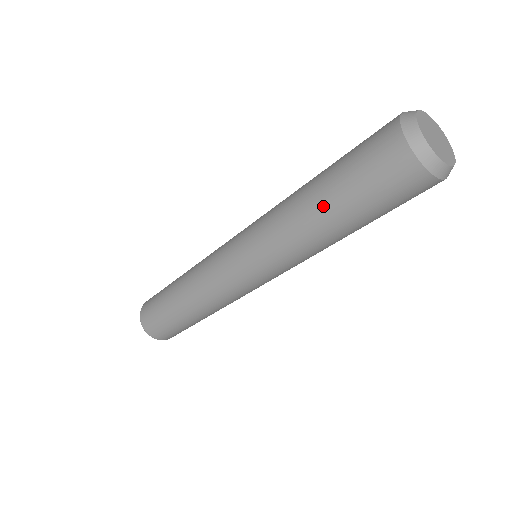
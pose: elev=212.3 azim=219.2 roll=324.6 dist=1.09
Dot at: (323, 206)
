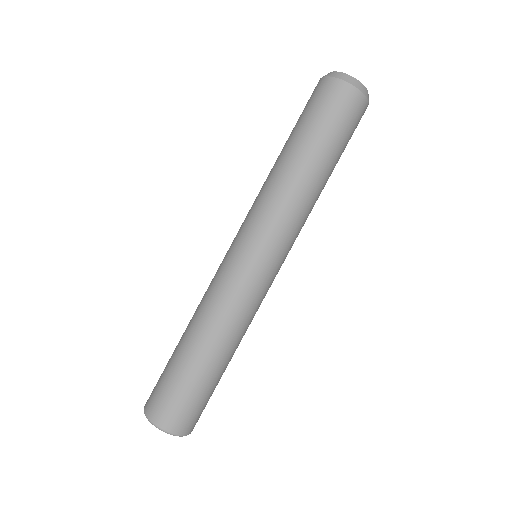
Dot at: (300, 151)
